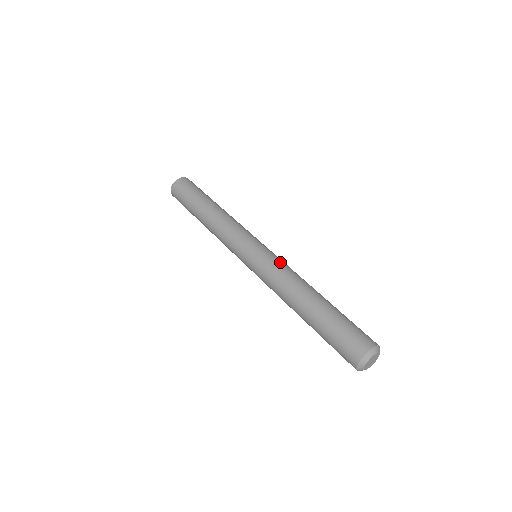
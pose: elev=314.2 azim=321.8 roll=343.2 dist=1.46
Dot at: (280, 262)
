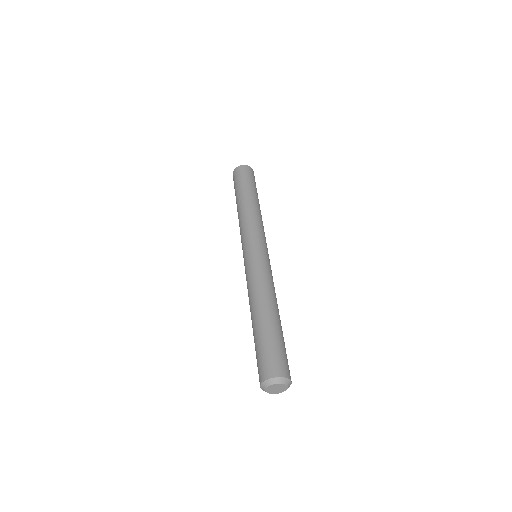
Dot at: occluded
